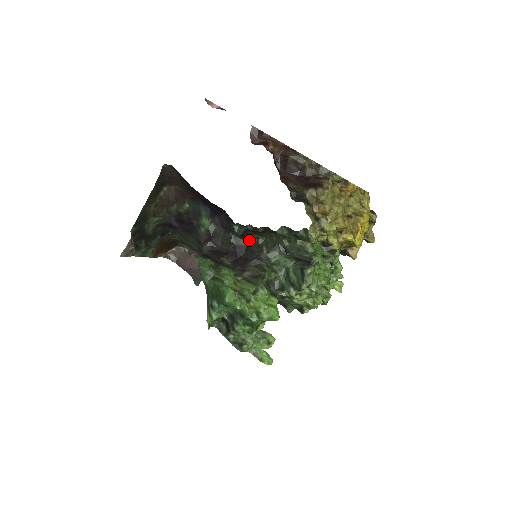
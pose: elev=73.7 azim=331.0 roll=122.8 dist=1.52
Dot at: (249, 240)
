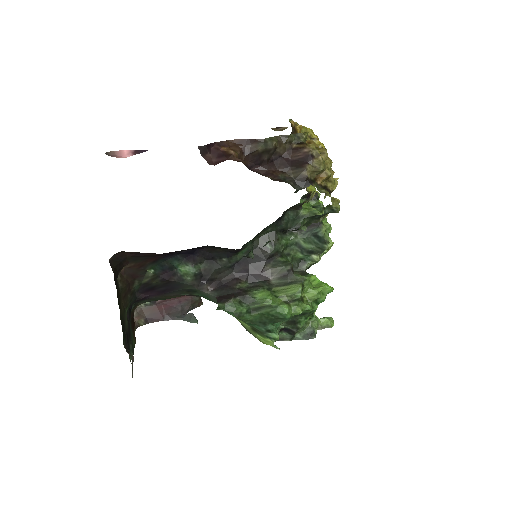
Dot at: (245, 250)
